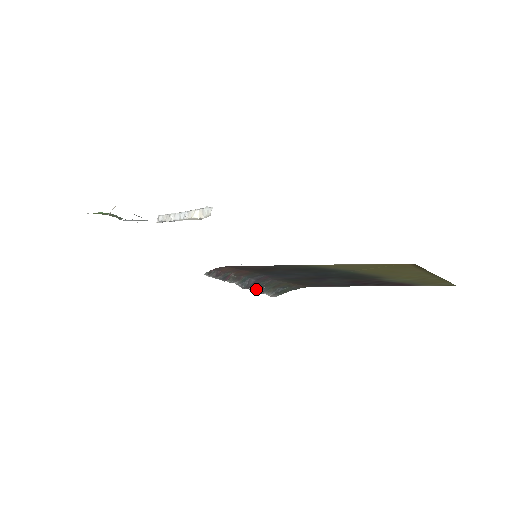
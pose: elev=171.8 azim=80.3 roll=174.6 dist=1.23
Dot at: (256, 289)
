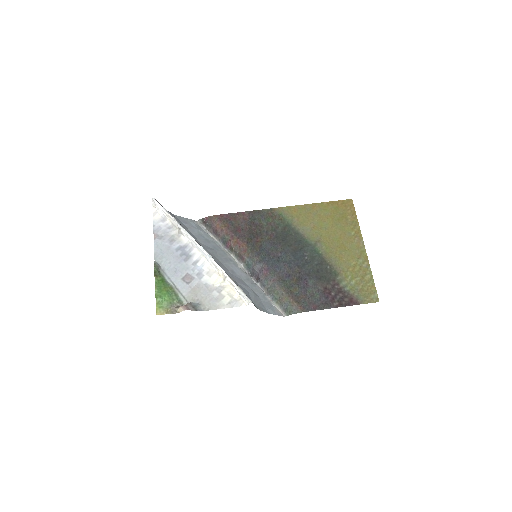
Dot at: (264, 290)
